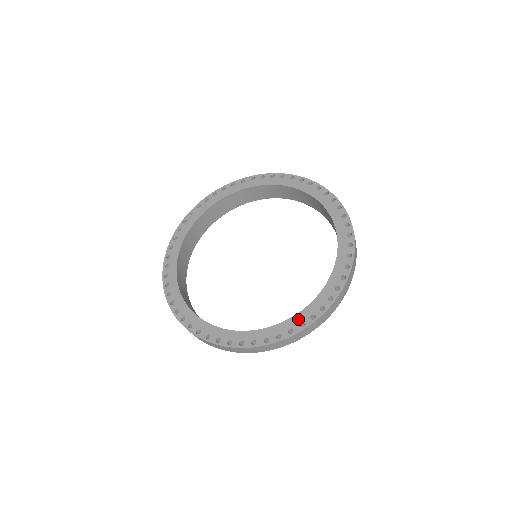
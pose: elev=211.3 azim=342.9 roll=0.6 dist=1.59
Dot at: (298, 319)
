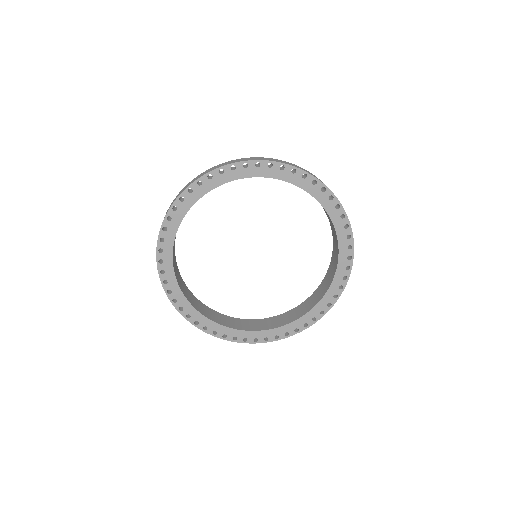
Dot at: (285, 330)
